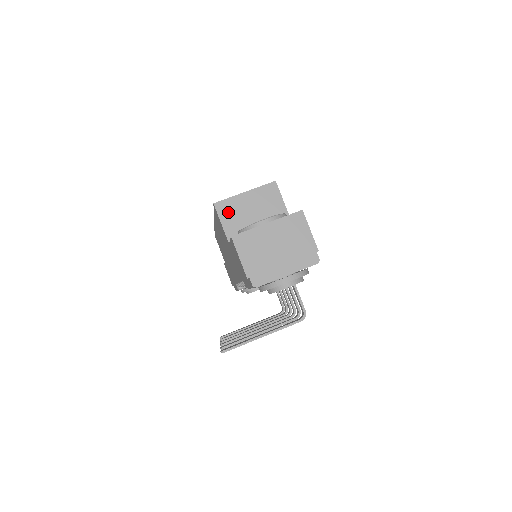
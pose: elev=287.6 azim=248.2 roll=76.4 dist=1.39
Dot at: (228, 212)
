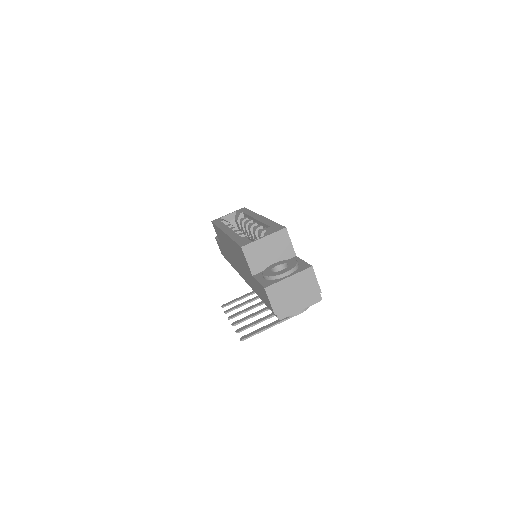
Dot at: (252, 253)
